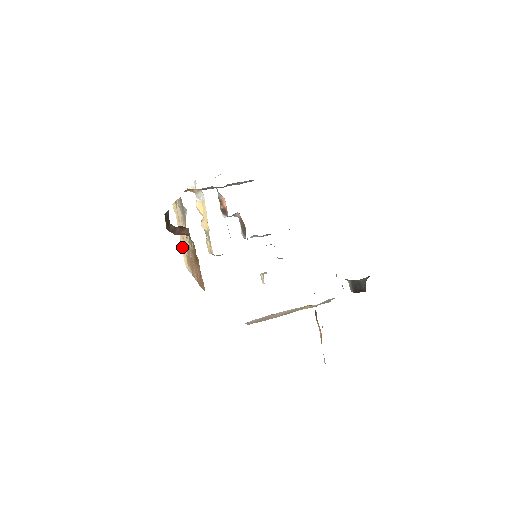
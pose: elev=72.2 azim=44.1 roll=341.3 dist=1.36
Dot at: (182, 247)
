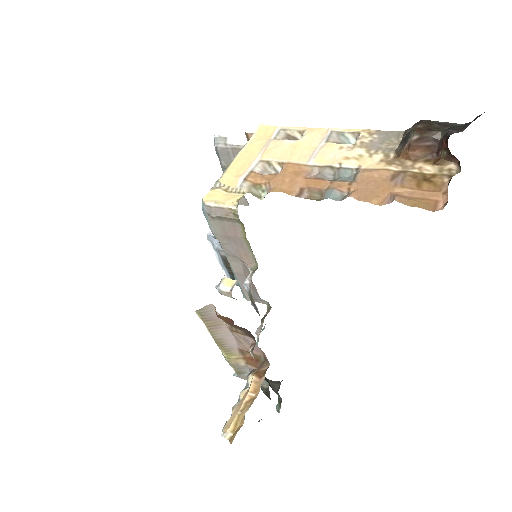
Dot at: (238, 161)
